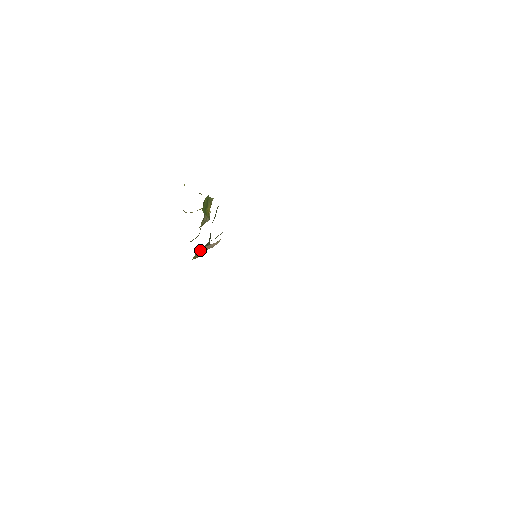
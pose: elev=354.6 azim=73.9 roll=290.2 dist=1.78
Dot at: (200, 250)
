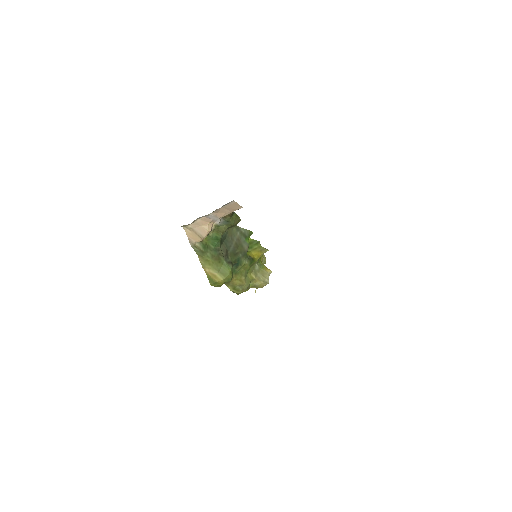
Dot at: (190, 240)
